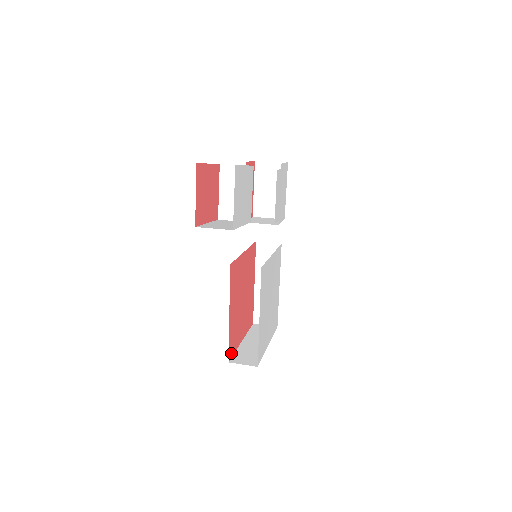
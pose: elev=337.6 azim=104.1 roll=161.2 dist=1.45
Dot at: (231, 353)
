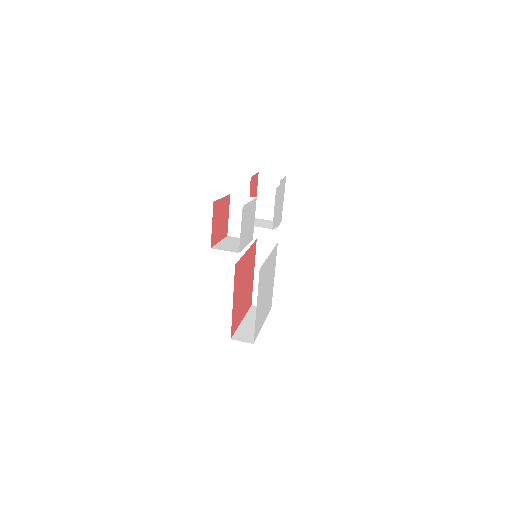
Dot at: (233, 332)
